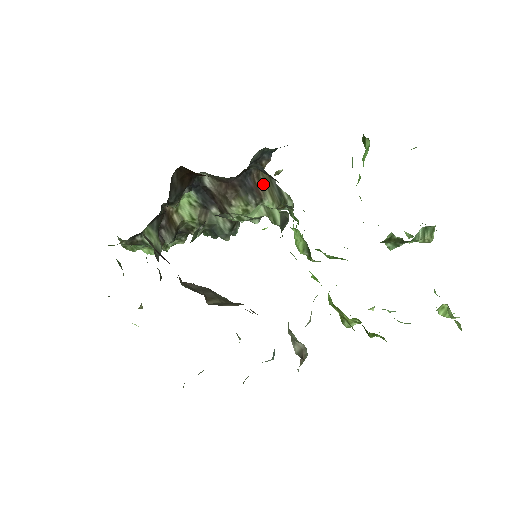
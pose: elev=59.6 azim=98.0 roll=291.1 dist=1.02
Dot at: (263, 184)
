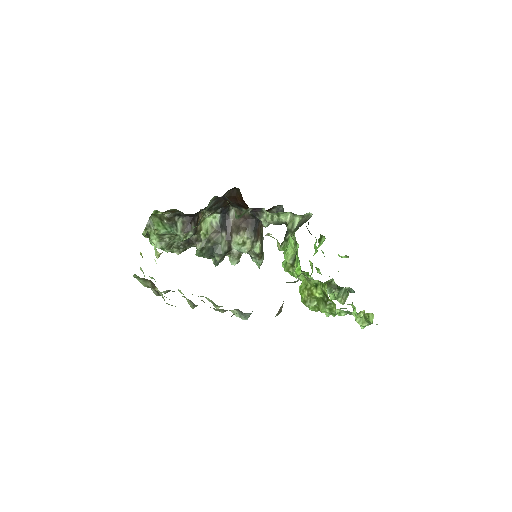
Dot at: (260, 234)
